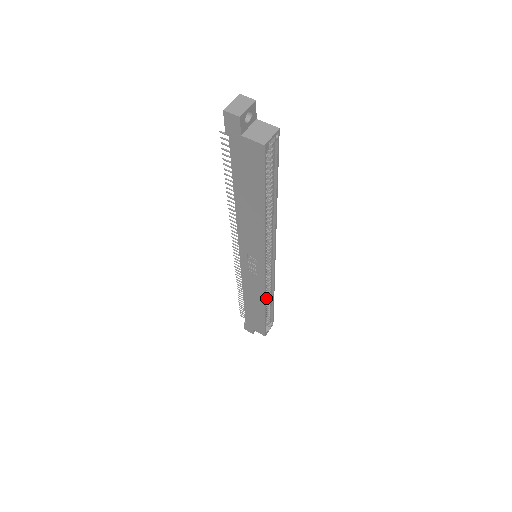
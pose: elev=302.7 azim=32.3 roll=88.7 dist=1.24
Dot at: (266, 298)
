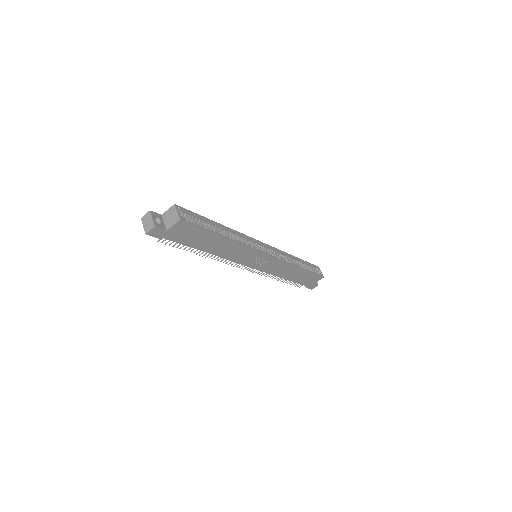
Dot at: occluded
